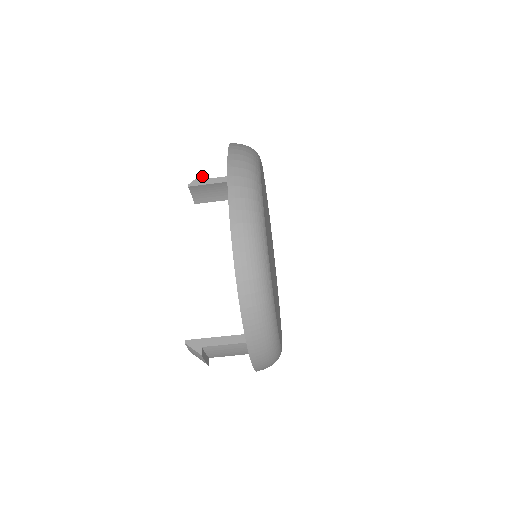
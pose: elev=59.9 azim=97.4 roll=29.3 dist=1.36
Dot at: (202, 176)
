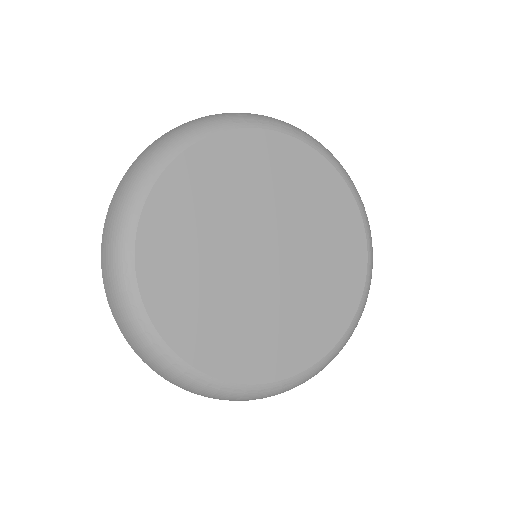
Dot at: occluded
